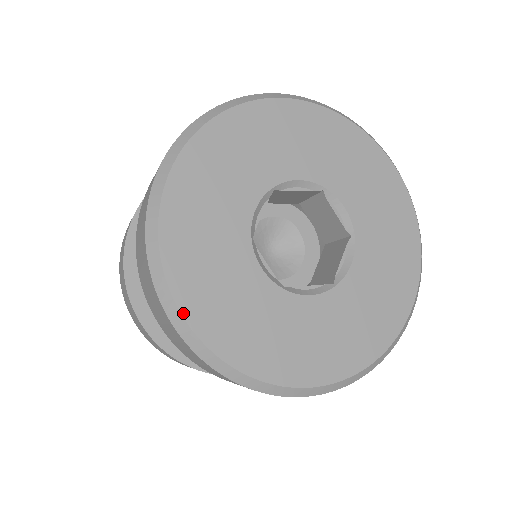
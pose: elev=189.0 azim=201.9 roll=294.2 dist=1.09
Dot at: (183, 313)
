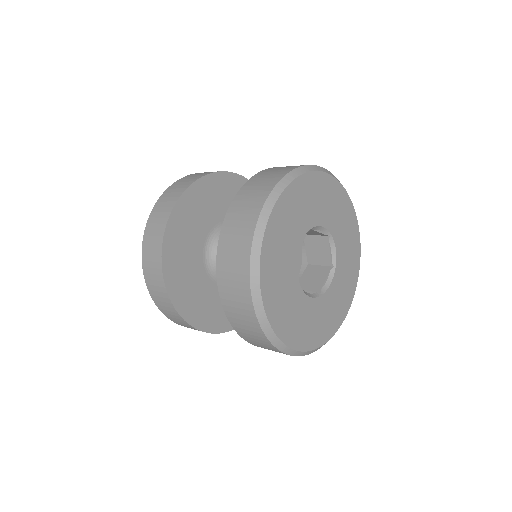
Dot at: (262, 293)
